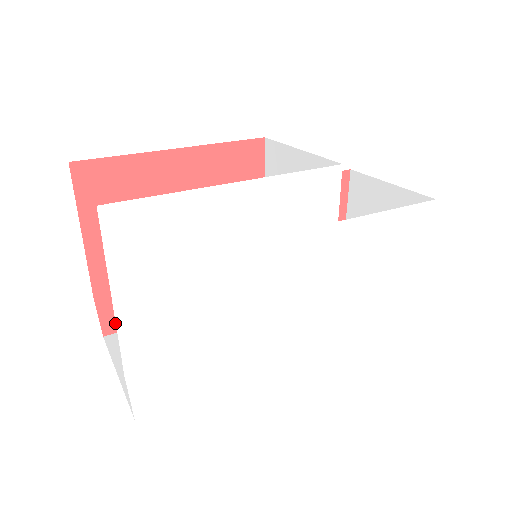
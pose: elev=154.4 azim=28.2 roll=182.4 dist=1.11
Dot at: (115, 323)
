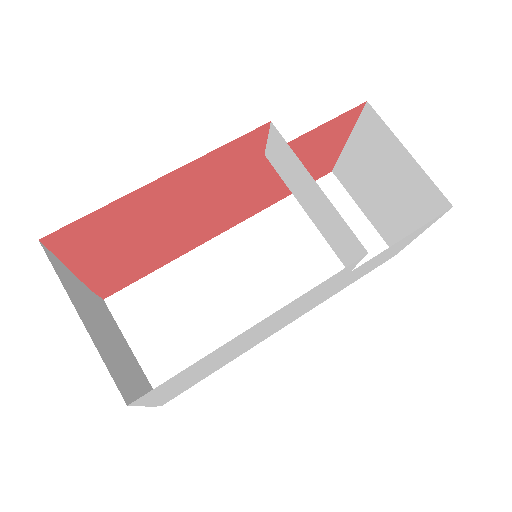
Dot at: (113, 290)
